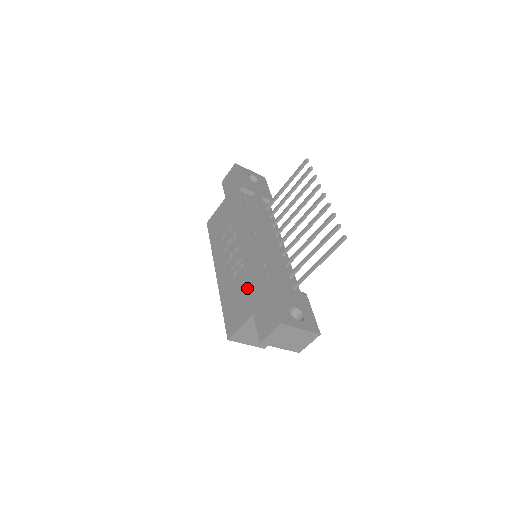
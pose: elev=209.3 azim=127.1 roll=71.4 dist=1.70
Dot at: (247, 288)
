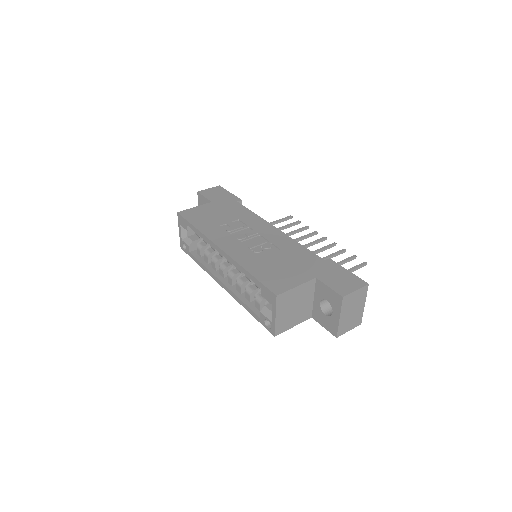
Dot at: (294, 260)
